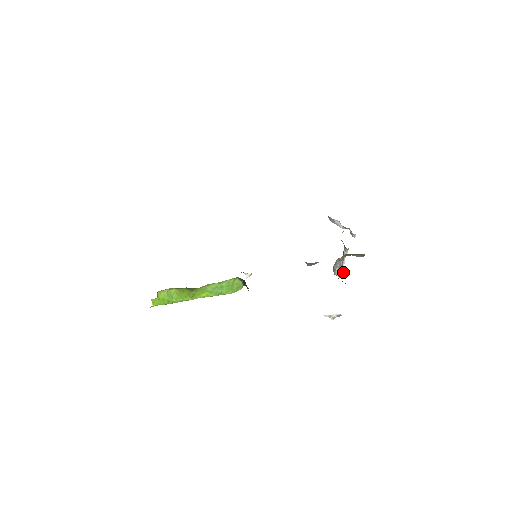
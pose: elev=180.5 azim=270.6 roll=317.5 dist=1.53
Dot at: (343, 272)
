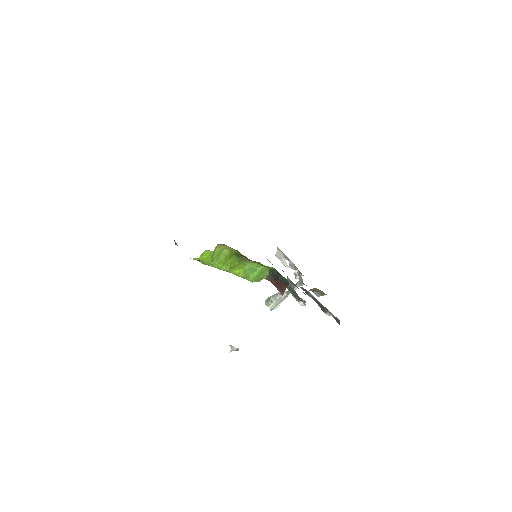
Dot at: occluded
